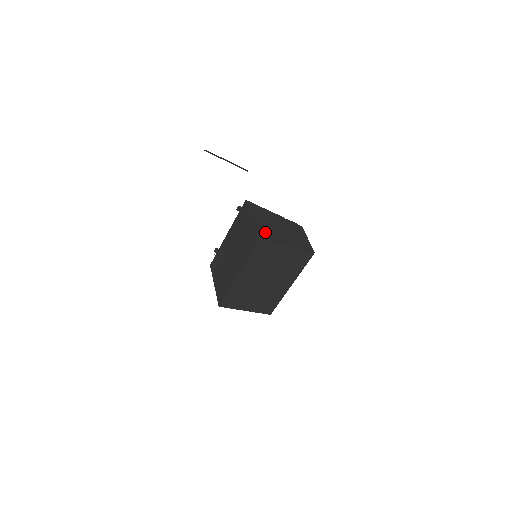
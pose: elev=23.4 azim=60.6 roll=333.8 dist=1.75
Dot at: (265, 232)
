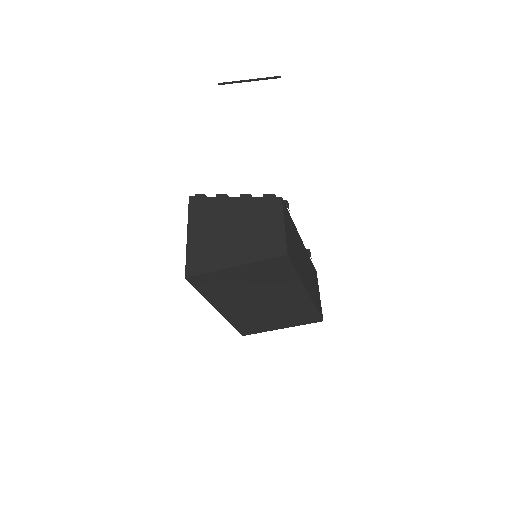
Dot at: (200, 254)
